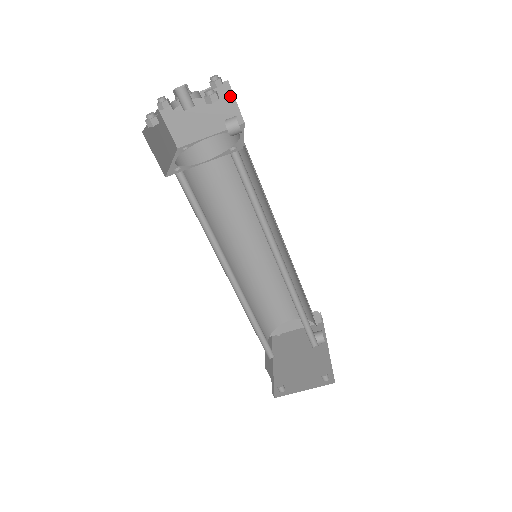
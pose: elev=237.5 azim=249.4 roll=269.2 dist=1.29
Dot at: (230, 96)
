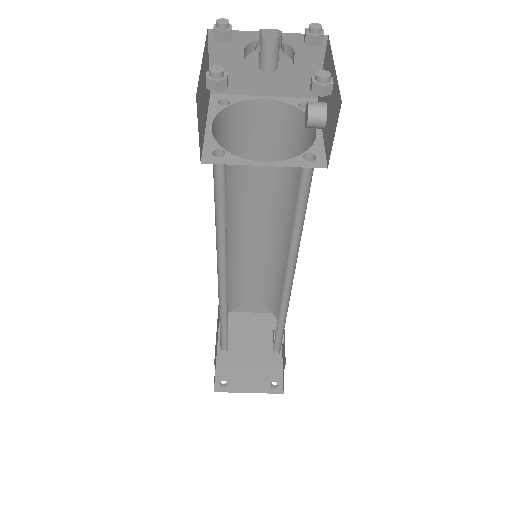
Dot at: (319, 57)
